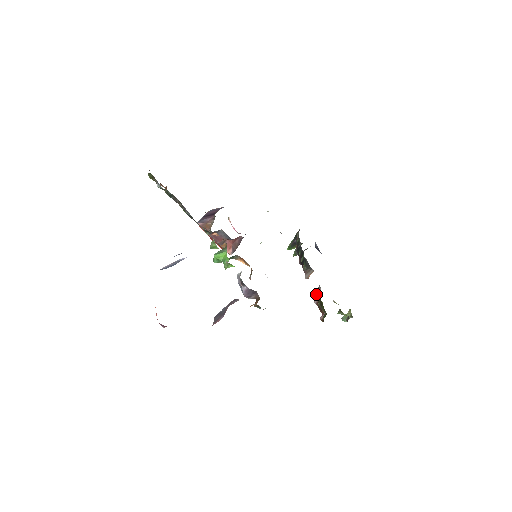
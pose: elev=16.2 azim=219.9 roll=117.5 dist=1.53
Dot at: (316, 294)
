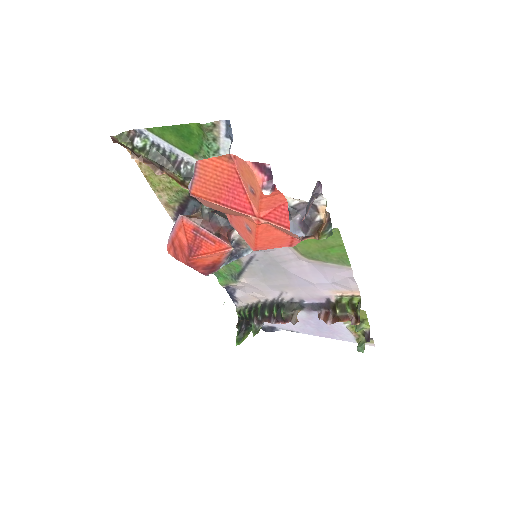
Dot at: (323, 318)
